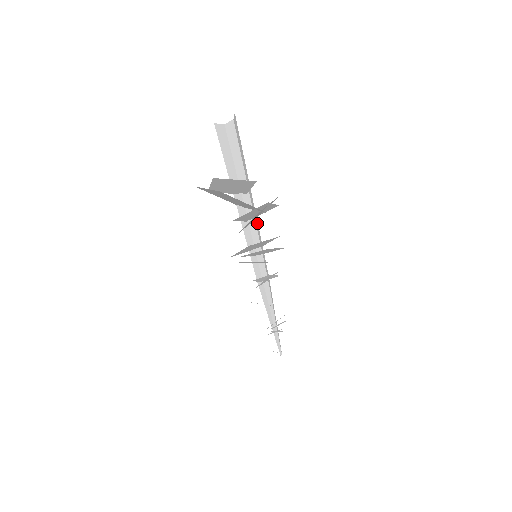
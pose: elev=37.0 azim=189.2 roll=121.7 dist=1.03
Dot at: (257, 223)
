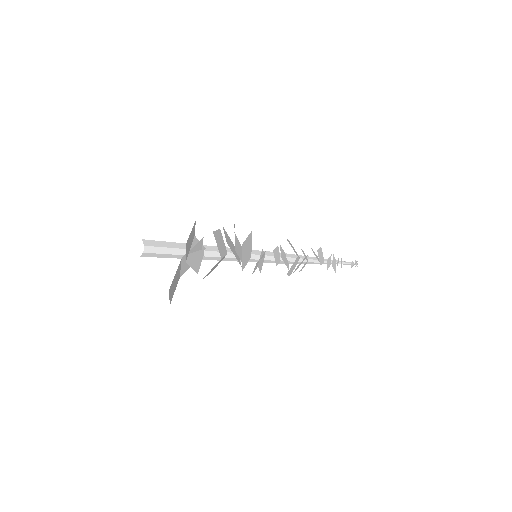
Dot at: (232, 253)
